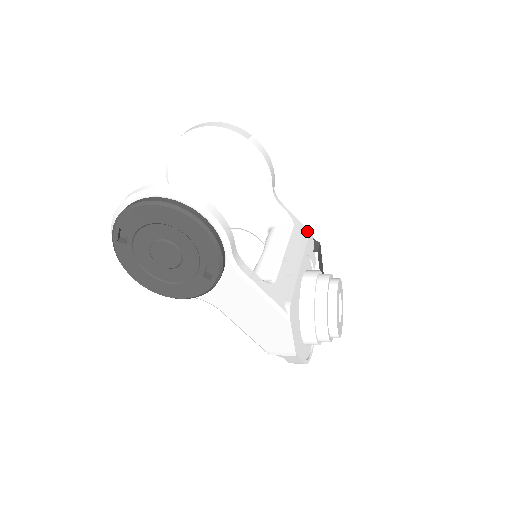
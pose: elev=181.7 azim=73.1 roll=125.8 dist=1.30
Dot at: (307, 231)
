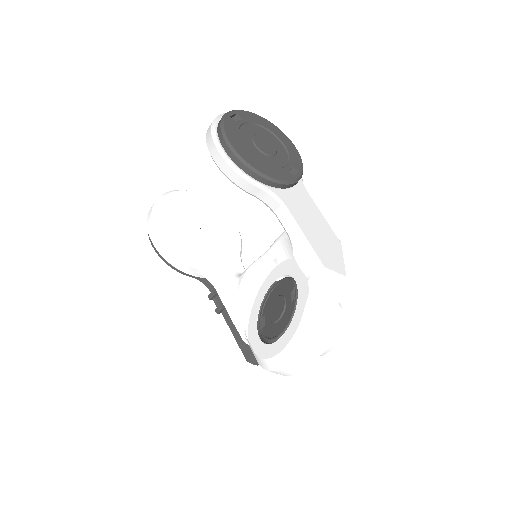
Dot at: occluded
